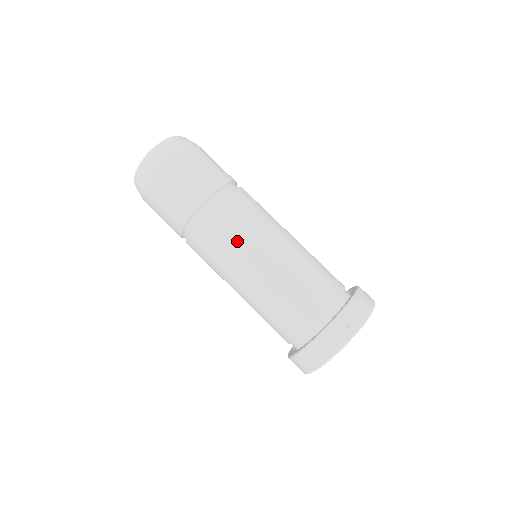
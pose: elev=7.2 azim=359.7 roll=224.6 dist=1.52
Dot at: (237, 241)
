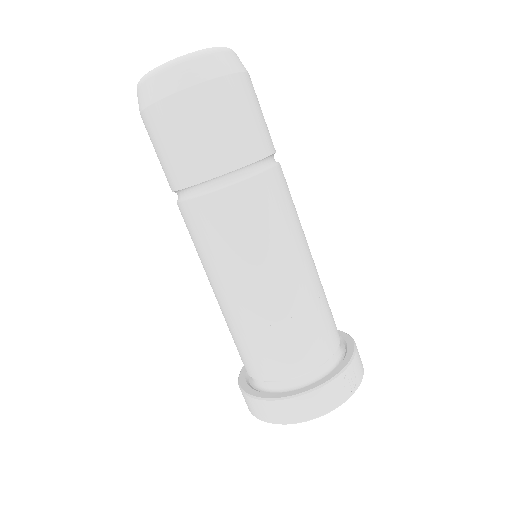
Dot at: (279, 231)
